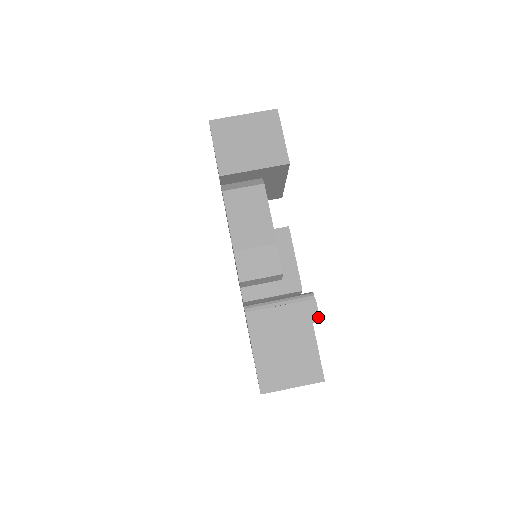
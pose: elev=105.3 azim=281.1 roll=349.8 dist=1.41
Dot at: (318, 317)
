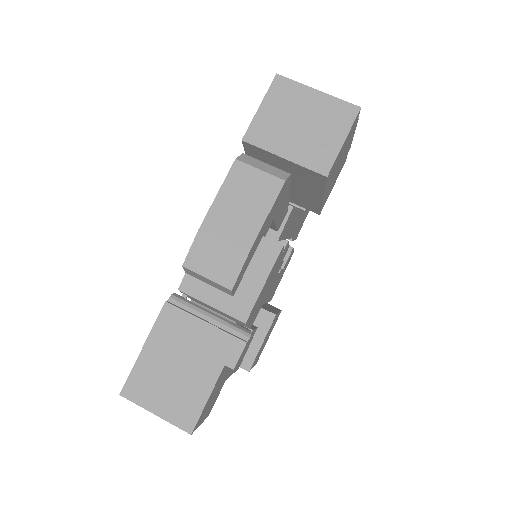
Dot at: (235, 363)
